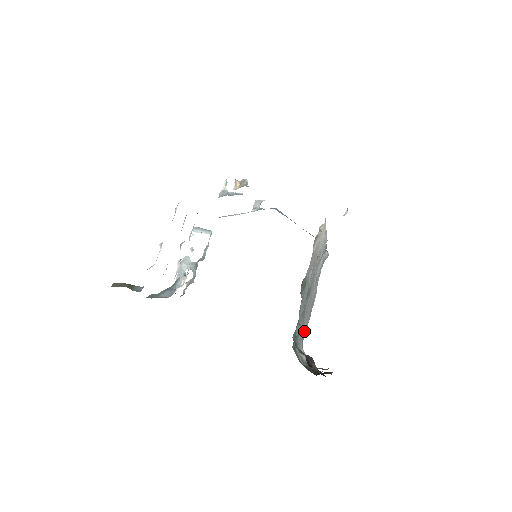
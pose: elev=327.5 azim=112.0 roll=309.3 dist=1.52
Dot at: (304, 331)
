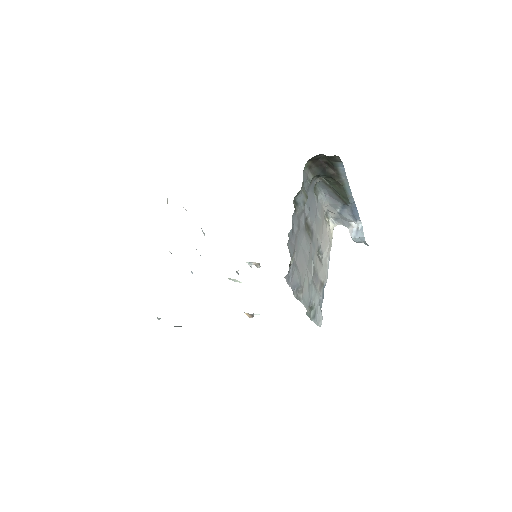
Dot at: (294, 265)
